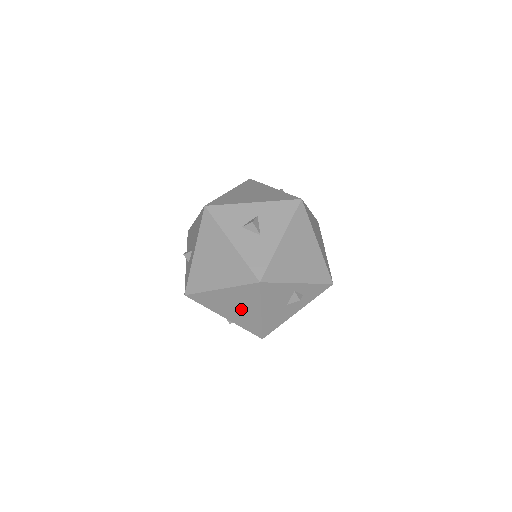
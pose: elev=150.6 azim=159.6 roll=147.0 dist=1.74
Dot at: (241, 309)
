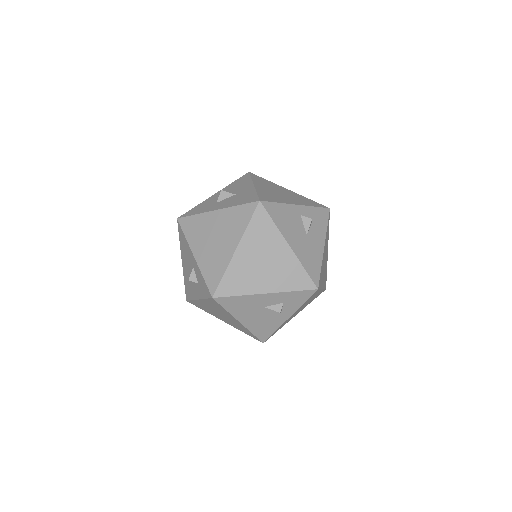
Dot at: (270, 260)
